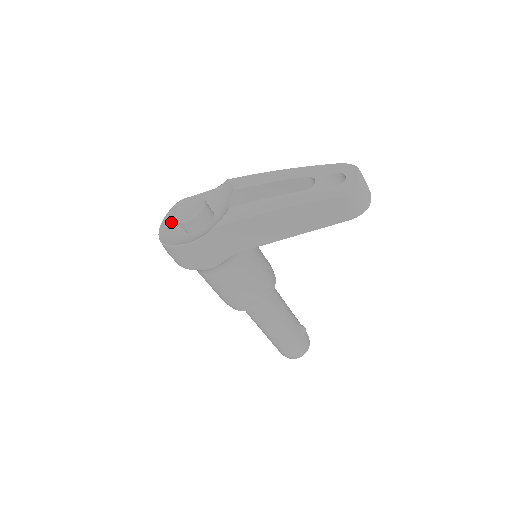
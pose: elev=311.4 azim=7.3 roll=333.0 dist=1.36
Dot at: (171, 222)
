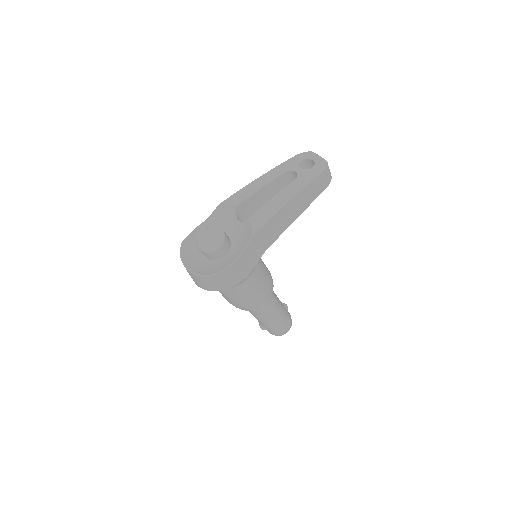
Dot at: (191, 261)
